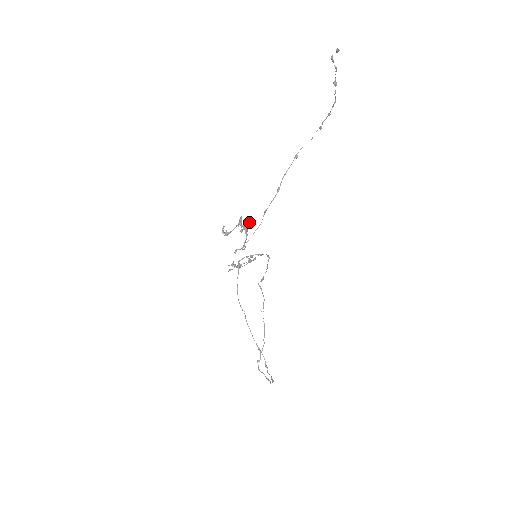
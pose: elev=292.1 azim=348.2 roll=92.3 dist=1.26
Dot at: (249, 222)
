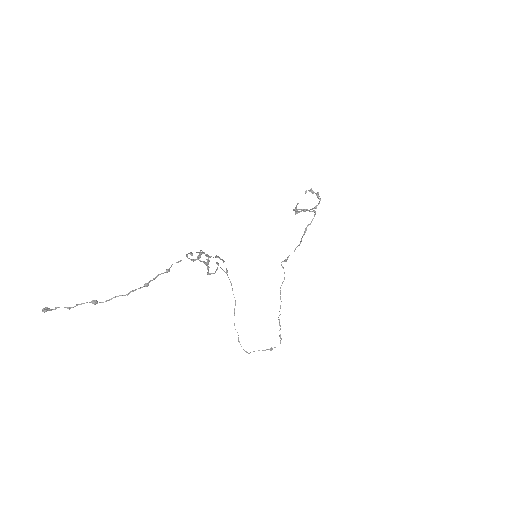
Dot at: occluded
